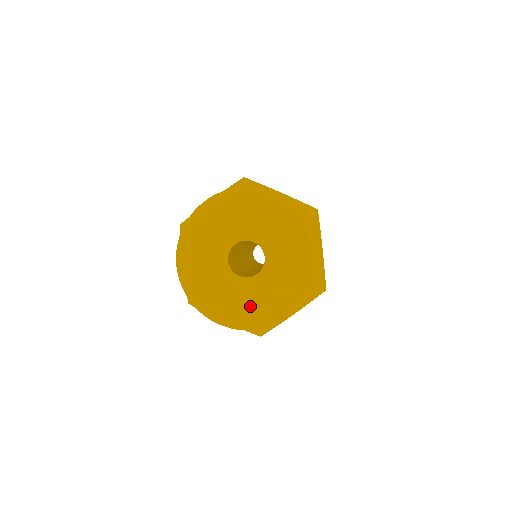
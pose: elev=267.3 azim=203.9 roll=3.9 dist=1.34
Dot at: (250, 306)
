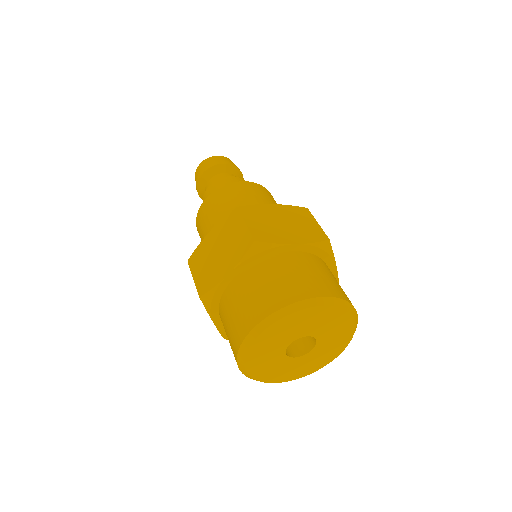
Dot at: (272, 372)
